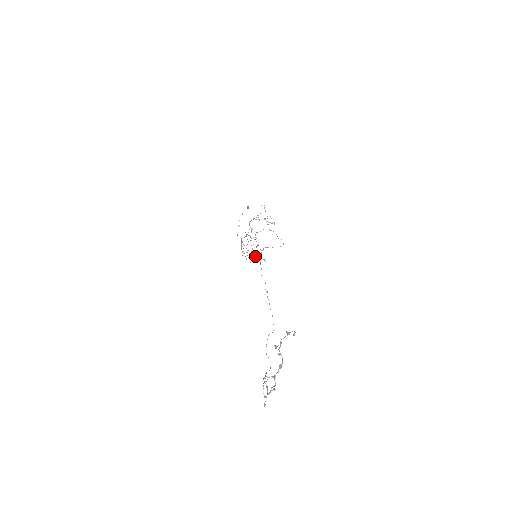
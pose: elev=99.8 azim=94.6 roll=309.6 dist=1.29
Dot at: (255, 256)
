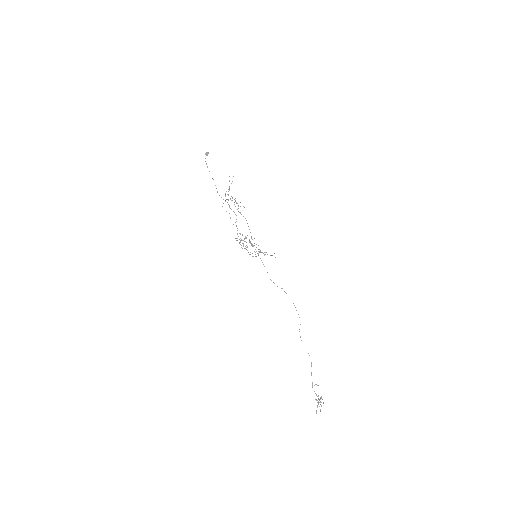
Dot at: occluded
